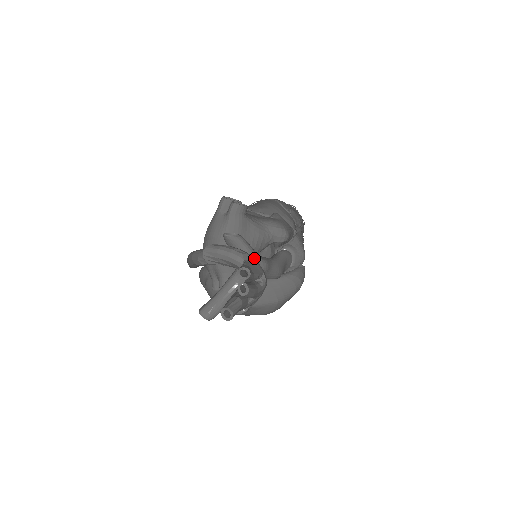
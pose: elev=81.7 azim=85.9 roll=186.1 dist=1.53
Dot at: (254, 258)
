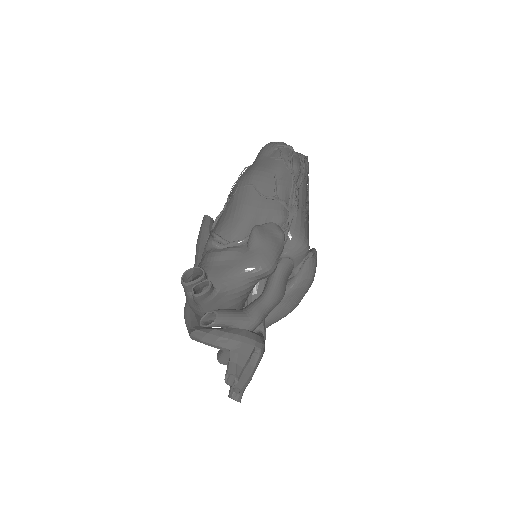
Dot at: (240, 336)
